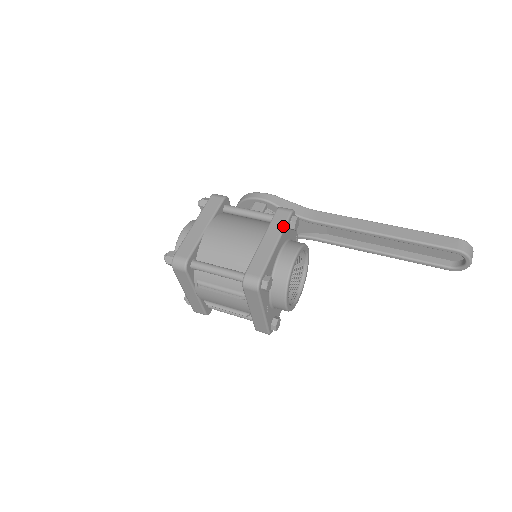
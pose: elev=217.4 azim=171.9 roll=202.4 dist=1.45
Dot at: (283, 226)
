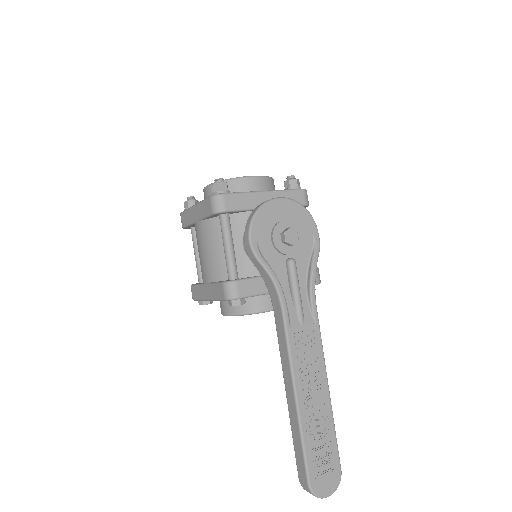
Dot at: (216, 299)
